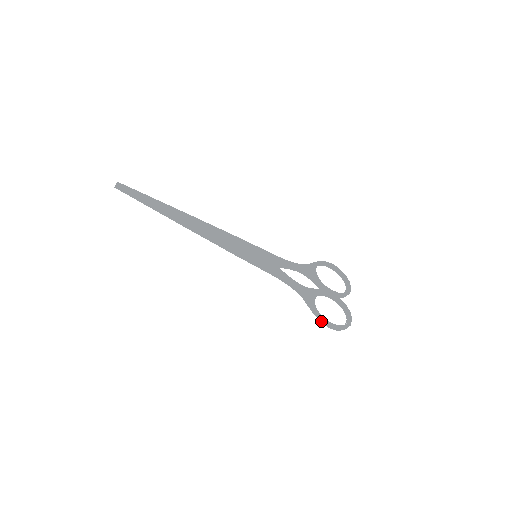
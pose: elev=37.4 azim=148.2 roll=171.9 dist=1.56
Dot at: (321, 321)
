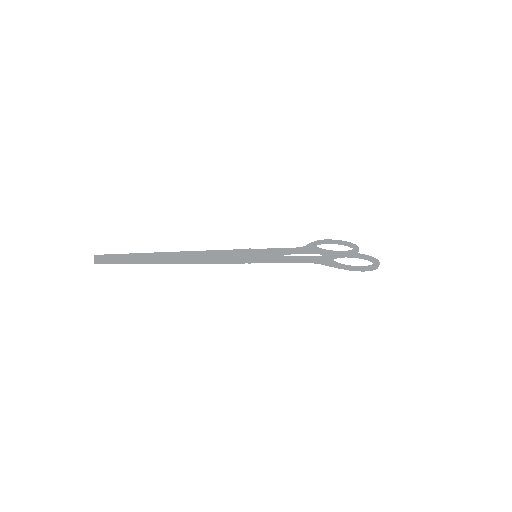
Dot at: (351, 270)
